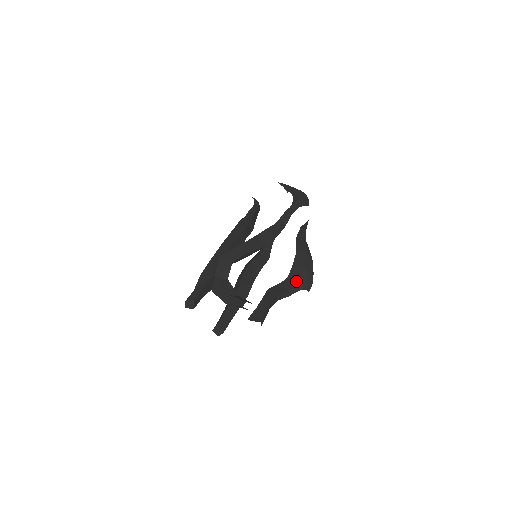
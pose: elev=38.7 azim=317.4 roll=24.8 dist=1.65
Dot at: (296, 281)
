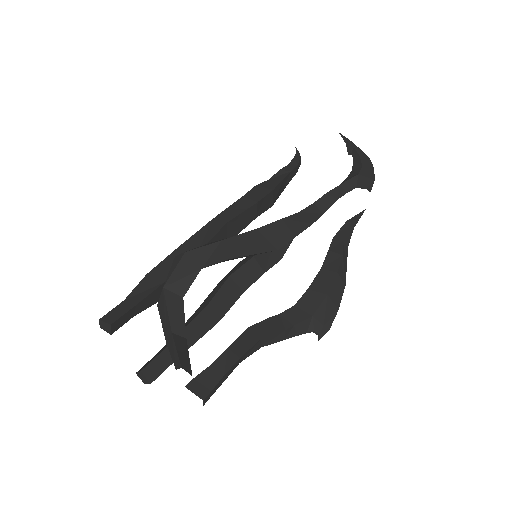
Dot at: (304, 318)
